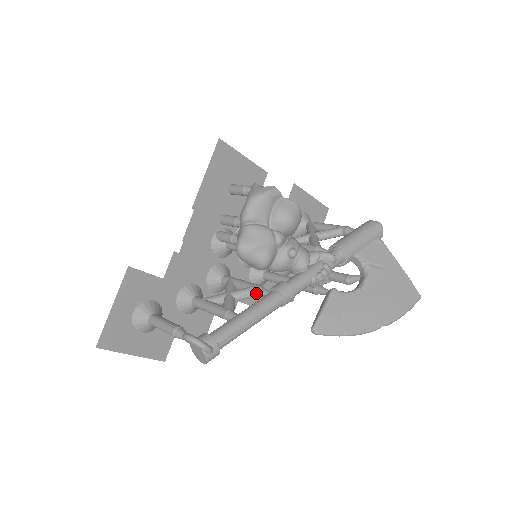
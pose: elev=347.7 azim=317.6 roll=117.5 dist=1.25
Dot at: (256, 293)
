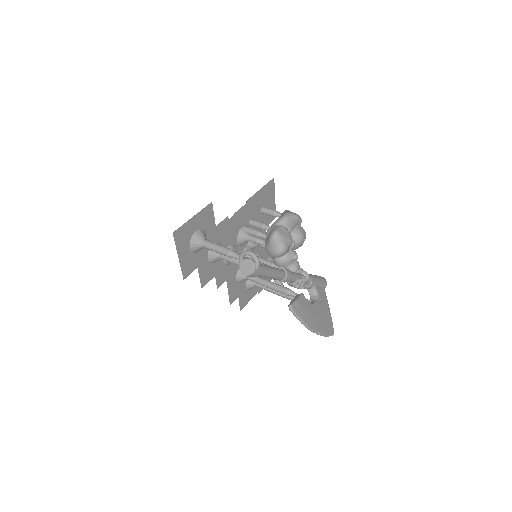
Dot at: occluded
